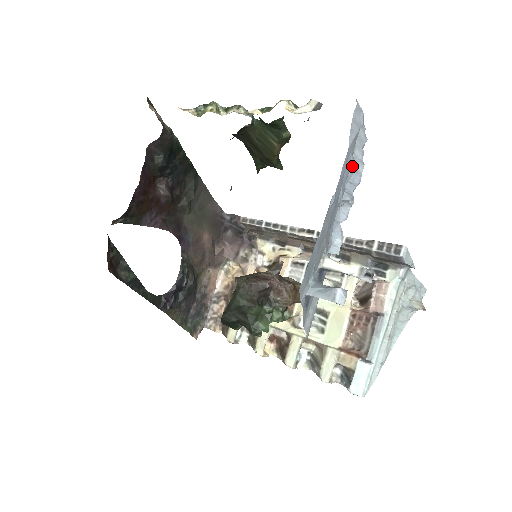
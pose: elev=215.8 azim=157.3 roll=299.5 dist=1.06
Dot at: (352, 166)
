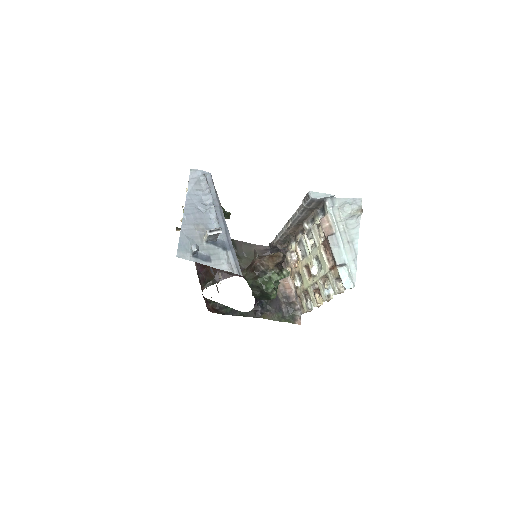
Dot at: (205, 193)
